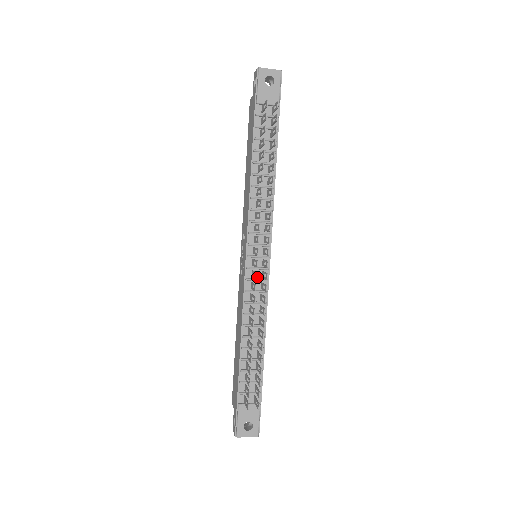
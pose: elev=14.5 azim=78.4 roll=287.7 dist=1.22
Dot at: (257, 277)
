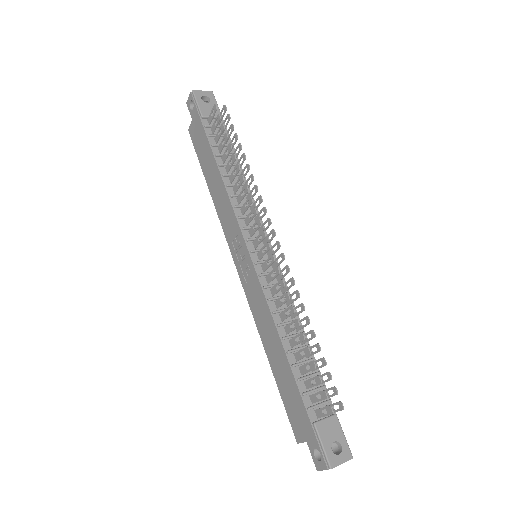
Dot at: (269, 271)
